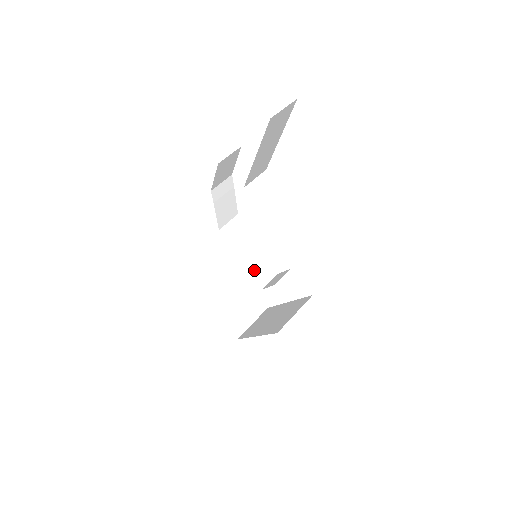
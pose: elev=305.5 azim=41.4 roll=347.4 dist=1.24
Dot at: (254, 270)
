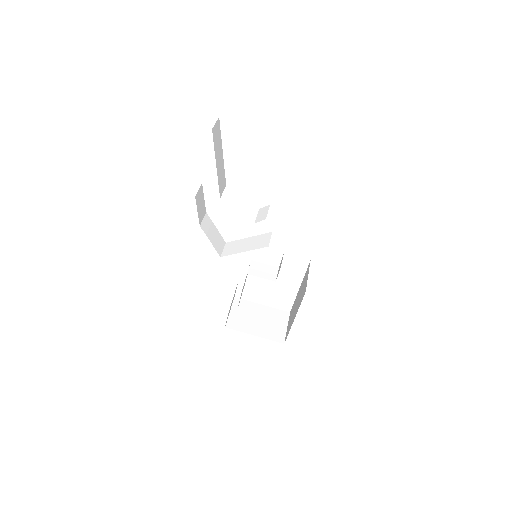
Dot at: (261, 273)
